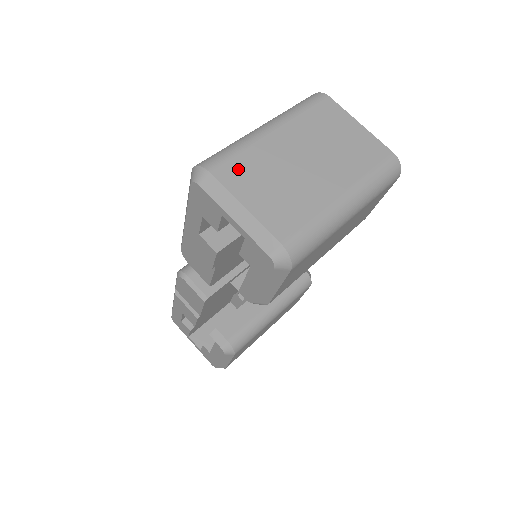
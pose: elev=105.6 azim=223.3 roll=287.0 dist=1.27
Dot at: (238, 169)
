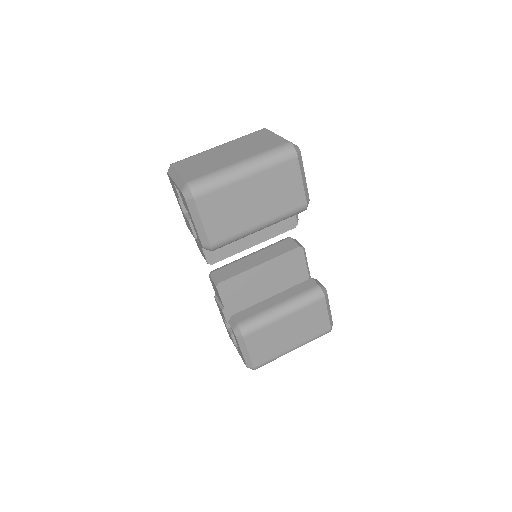
Dot at: (187, 161)
